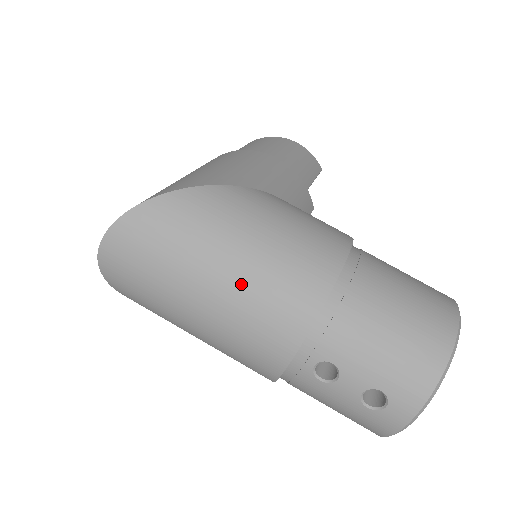
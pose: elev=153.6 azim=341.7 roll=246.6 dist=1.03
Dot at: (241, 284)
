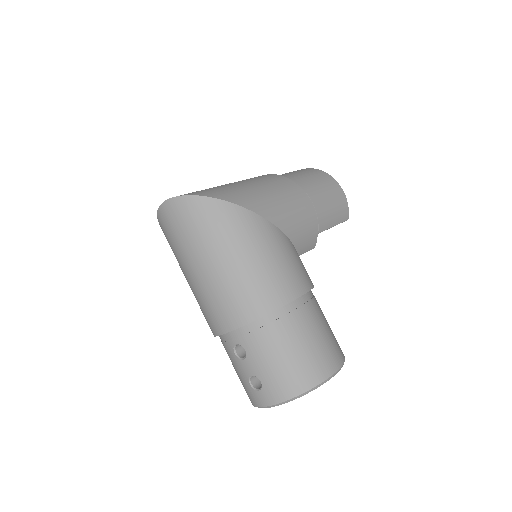
Dot at: (224, 277)
